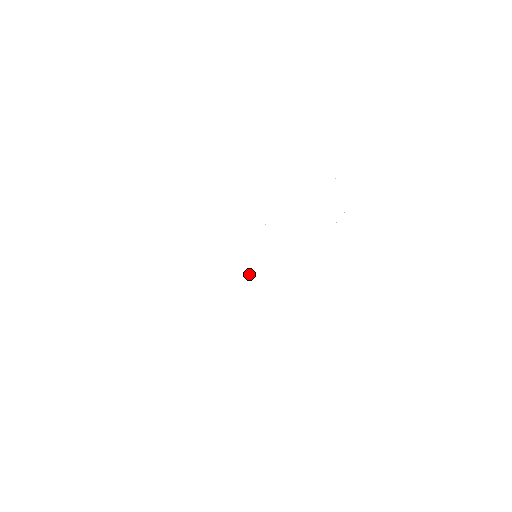
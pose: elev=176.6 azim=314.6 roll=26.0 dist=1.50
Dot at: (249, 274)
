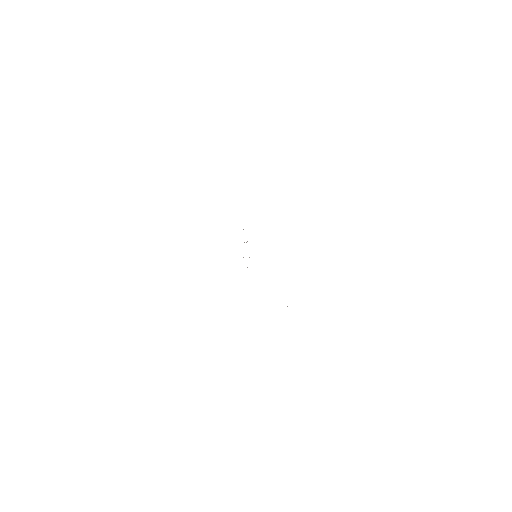
Dot at: occluded
